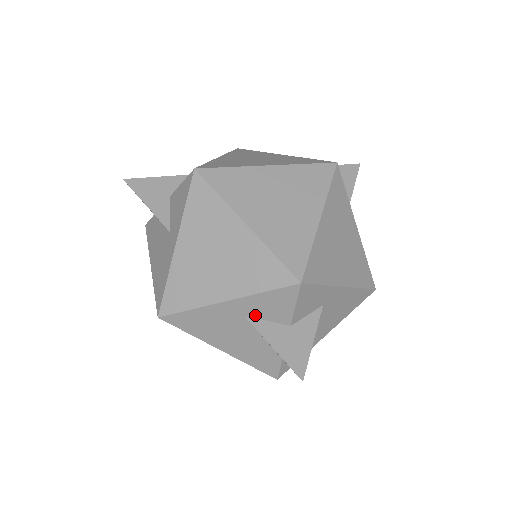
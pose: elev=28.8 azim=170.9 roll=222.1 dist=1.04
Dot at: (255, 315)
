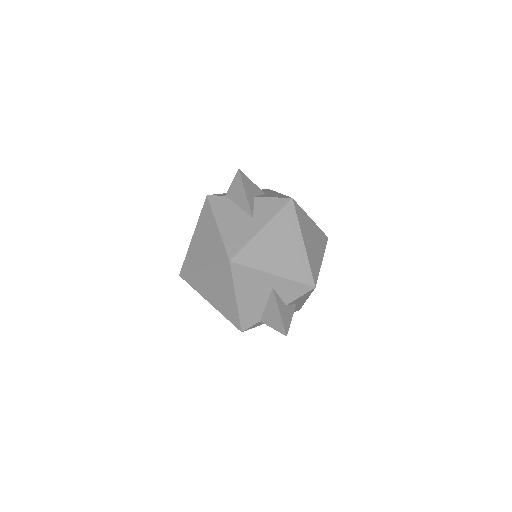
Dot at: (278, 290)
